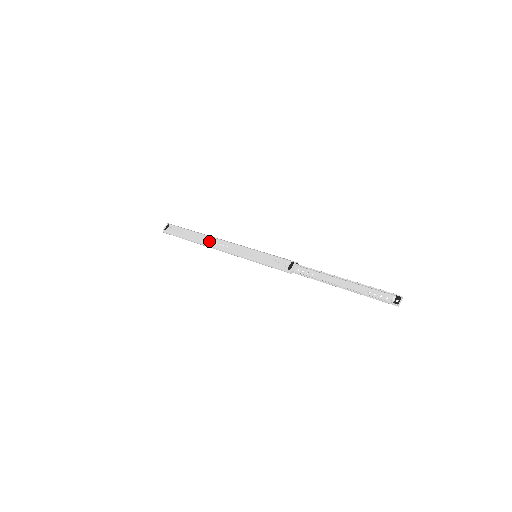
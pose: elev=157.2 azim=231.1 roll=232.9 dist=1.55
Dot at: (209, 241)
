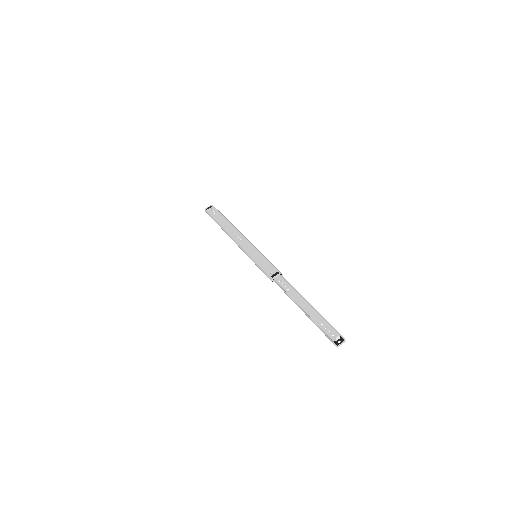
Dot at: (230, 230)
